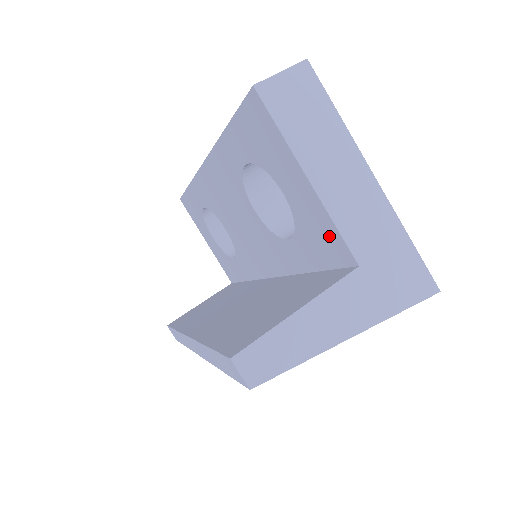
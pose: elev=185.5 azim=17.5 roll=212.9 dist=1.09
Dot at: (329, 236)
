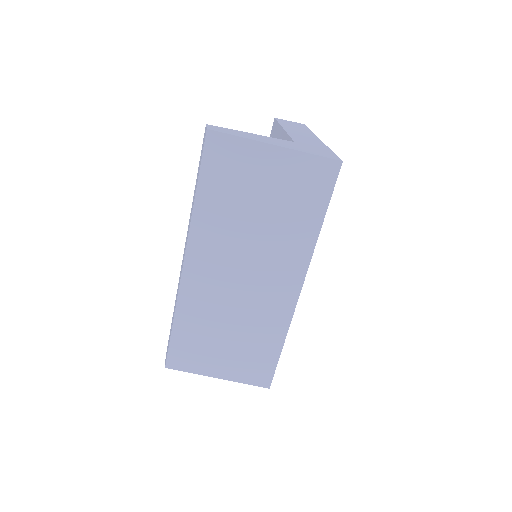
Dot at: occluded
